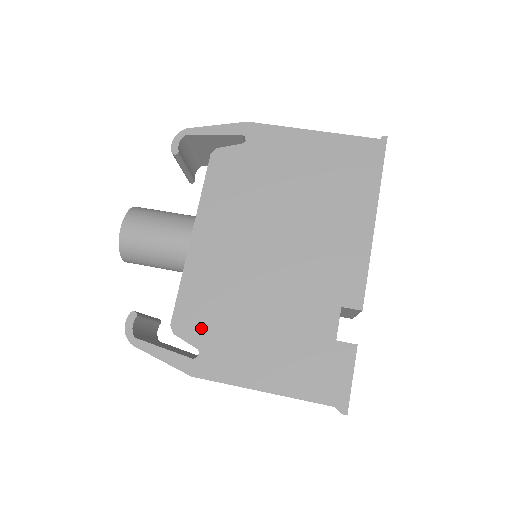
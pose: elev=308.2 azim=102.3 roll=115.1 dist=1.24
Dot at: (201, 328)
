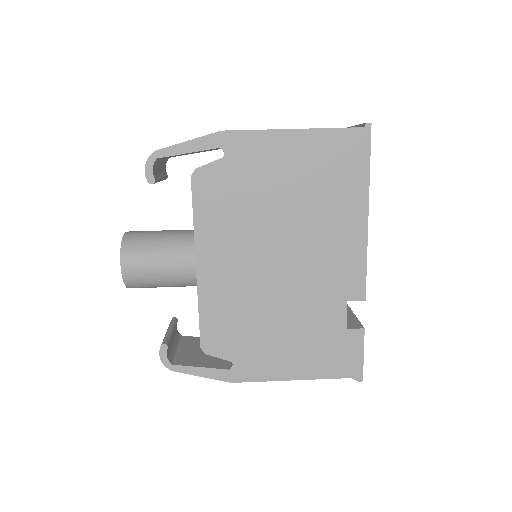
Dot at: (229, 344)
